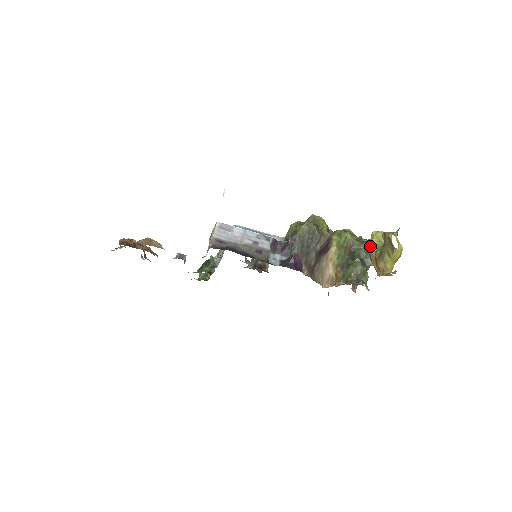
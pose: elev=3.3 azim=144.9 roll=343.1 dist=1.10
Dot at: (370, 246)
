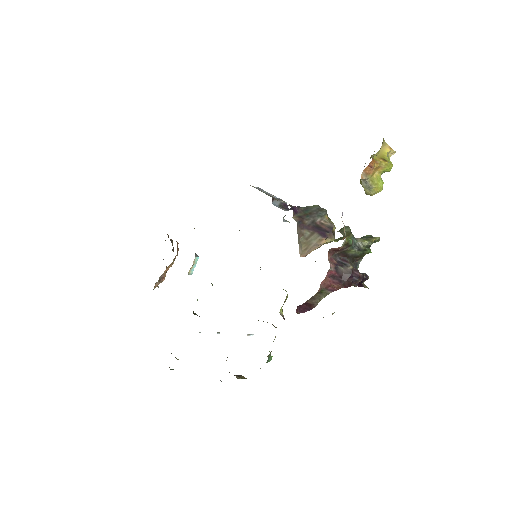
Dot at: occluded
